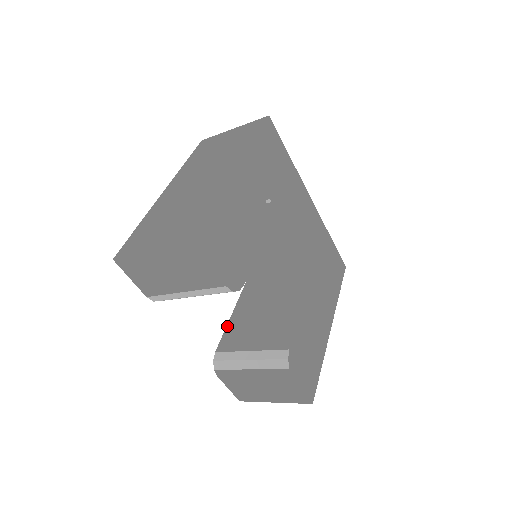
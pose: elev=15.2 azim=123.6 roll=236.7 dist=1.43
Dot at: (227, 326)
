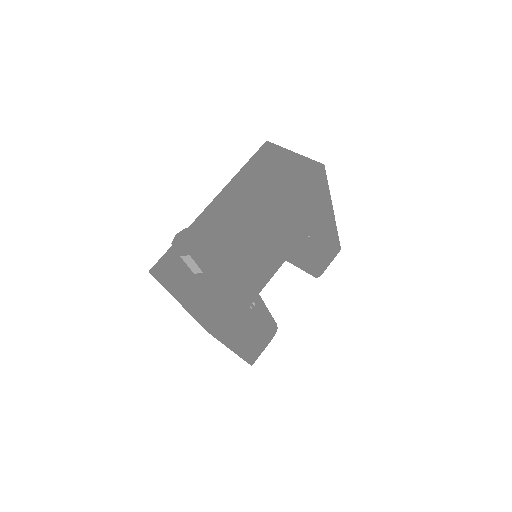
Dot at: occluded
